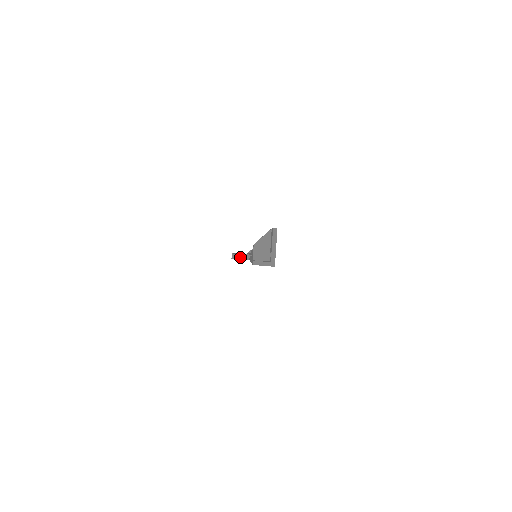
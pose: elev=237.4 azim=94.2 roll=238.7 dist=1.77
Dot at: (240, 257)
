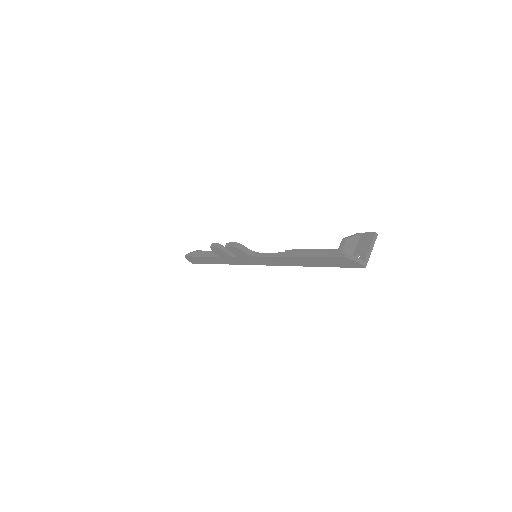
Dot at: (244, 249)
